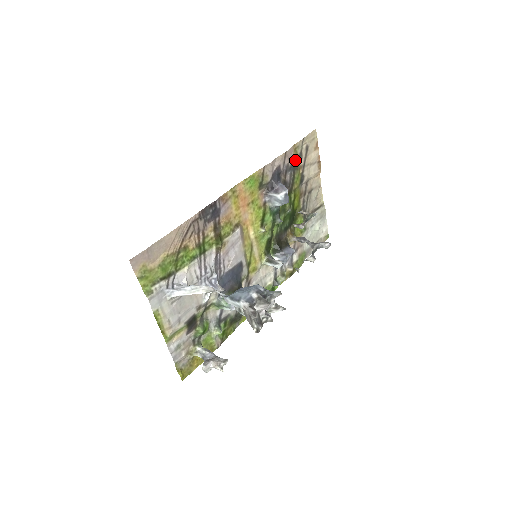
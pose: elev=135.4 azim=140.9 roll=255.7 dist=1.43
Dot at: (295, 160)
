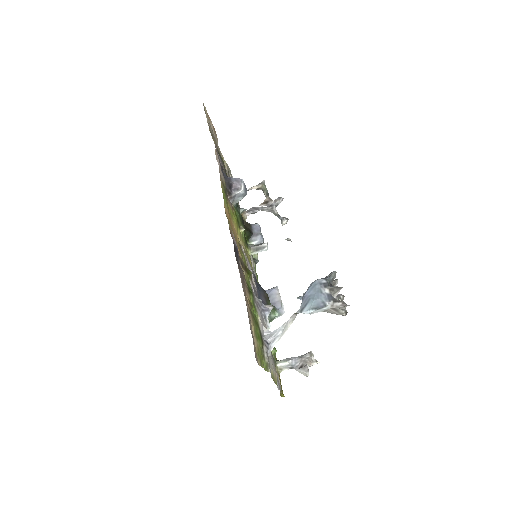
Dot at: (216, 146)
